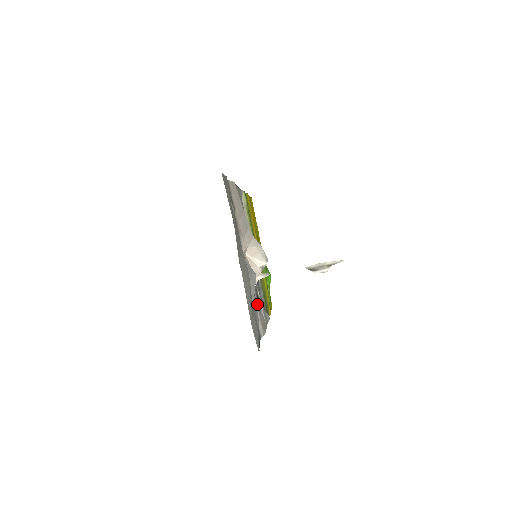
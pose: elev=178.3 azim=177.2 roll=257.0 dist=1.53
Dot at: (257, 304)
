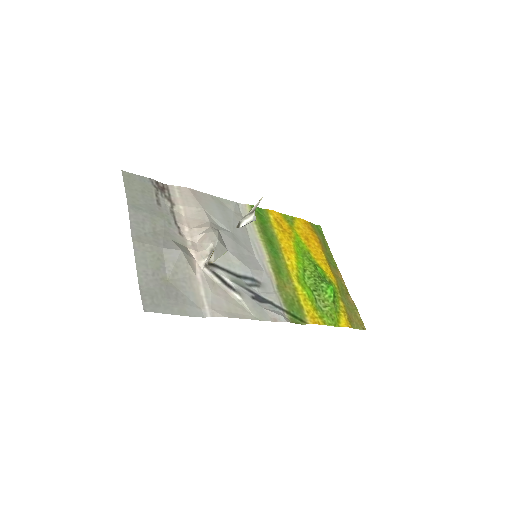
Dot at: (221, 291)
